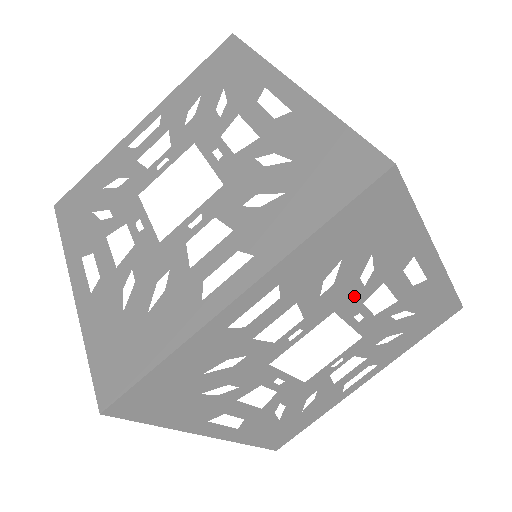
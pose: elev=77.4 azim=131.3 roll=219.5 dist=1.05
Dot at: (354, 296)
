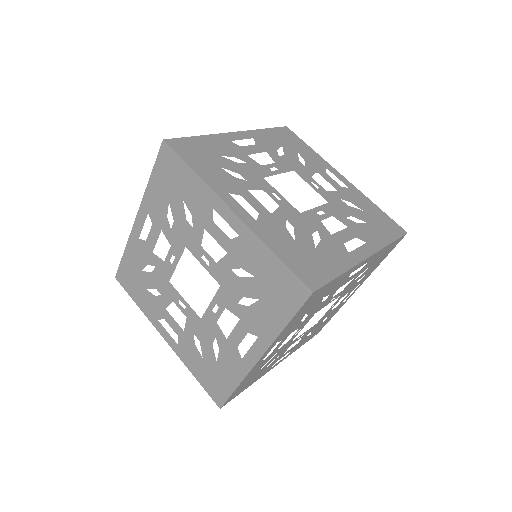
Dot at: (323, 303)
